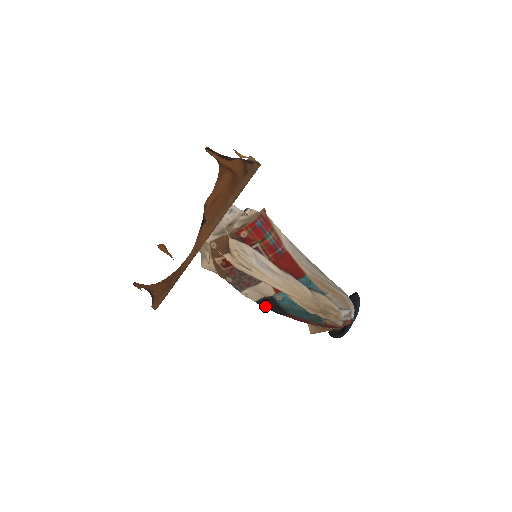
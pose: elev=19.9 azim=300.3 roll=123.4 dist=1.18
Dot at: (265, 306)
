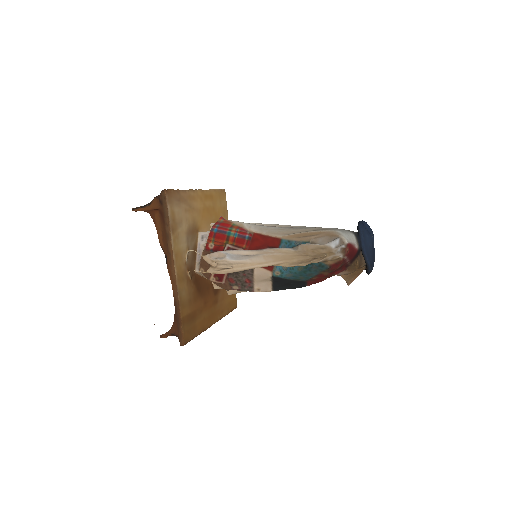
Dot at: (284, 289)
